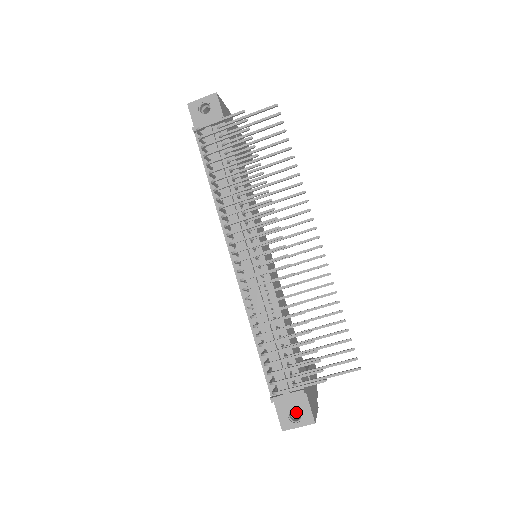
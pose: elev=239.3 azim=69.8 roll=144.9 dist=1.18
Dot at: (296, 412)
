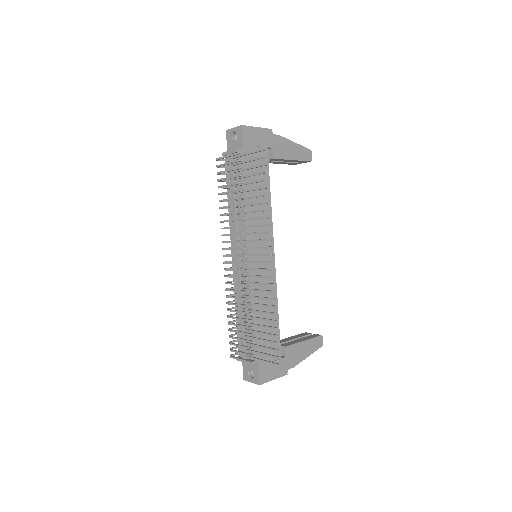
Dot at: occluded
